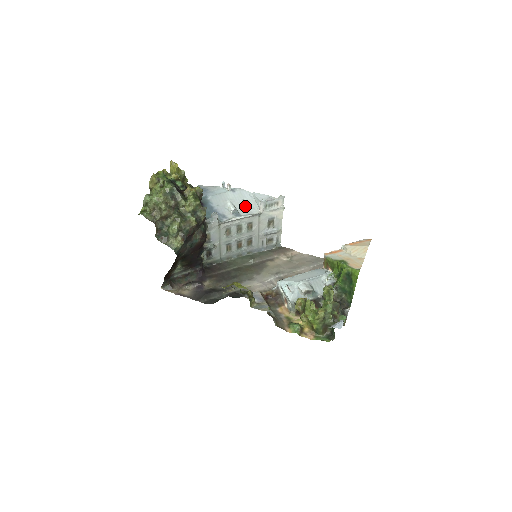
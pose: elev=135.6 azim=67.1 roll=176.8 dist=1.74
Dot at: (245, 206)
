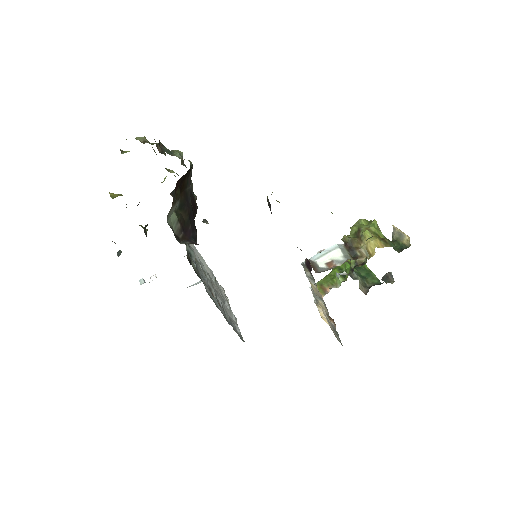
Dot at: occluded
